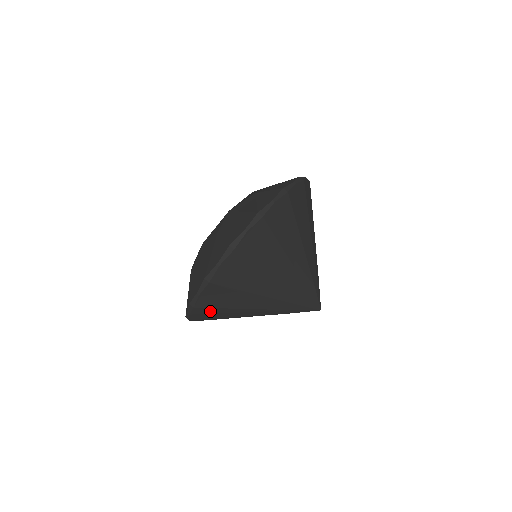
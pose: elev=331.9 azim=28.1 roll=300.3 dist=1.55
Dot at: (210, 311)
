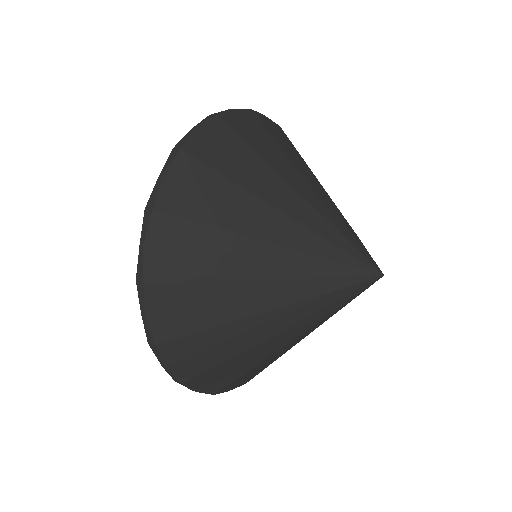
Dot at: (192, 346)
